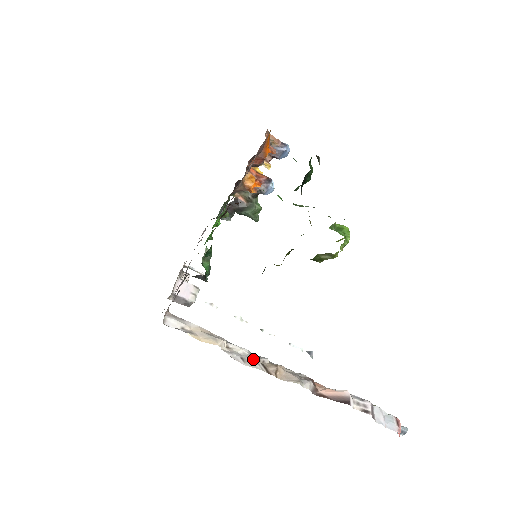
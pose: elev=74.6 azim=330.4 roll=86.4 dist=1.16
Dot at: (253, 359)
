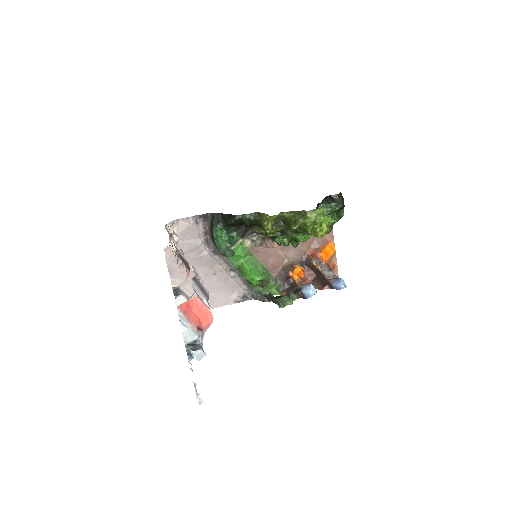
Dot at: occluded
